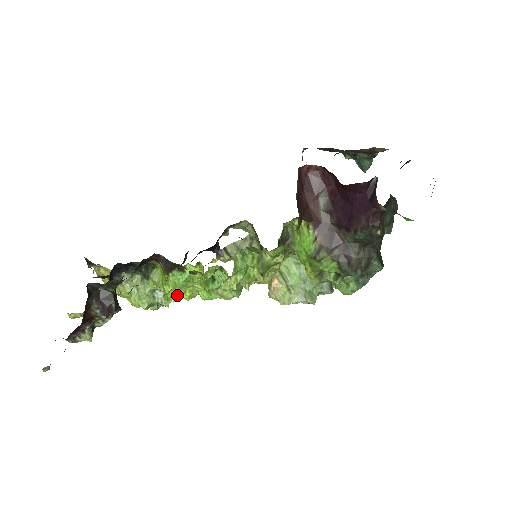
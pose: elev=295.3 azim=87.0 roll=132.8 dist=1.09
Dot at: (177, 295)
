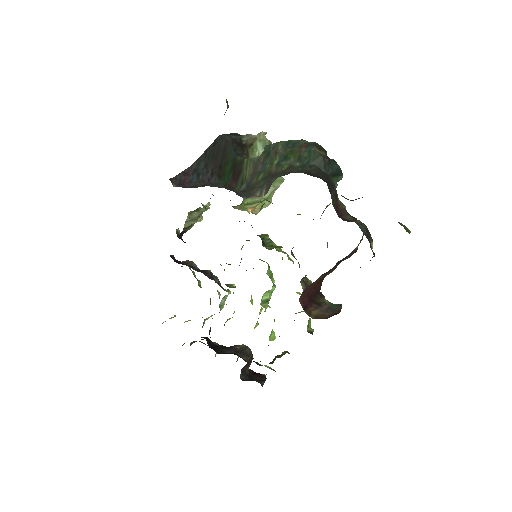
Dot at: occluded
